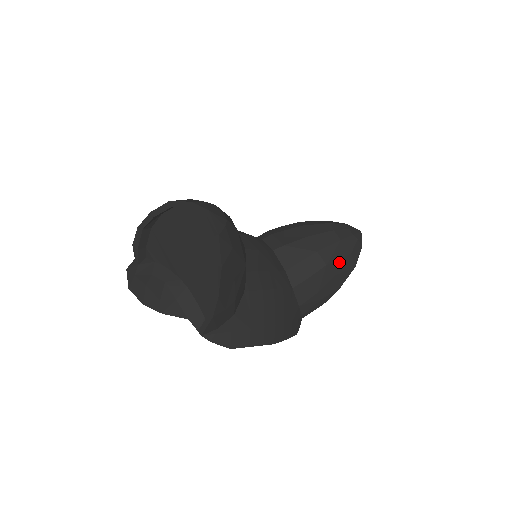
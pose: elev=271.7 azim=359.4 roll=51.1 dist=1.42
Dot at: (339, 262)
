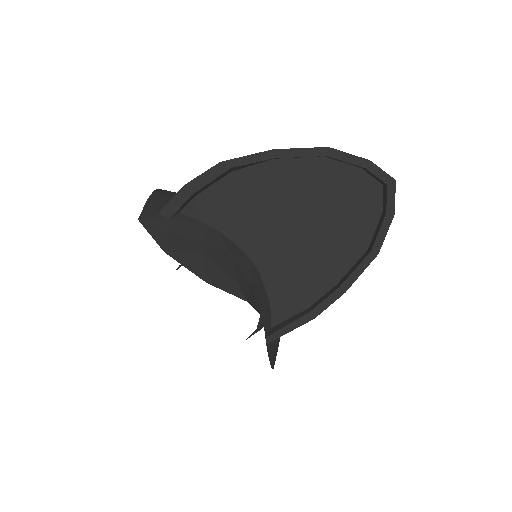
Dot at: occluded
